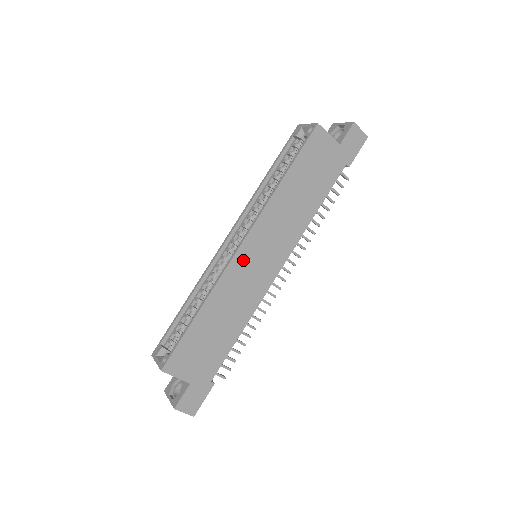
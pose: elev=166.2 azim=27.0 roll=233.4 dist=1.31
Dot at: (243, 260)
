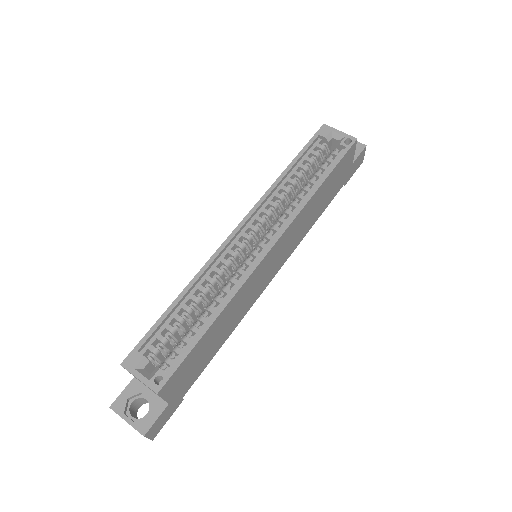
Dot at: (264, 265)
